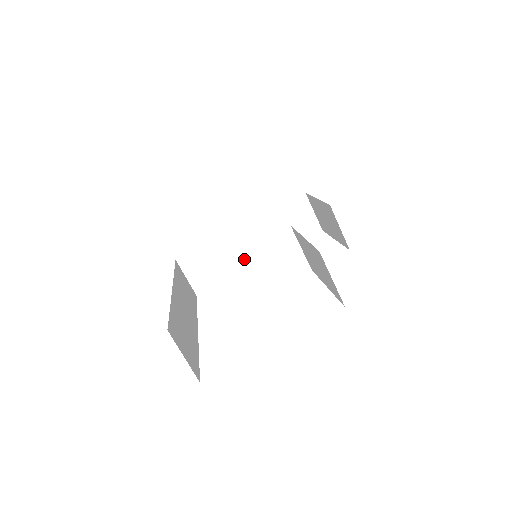
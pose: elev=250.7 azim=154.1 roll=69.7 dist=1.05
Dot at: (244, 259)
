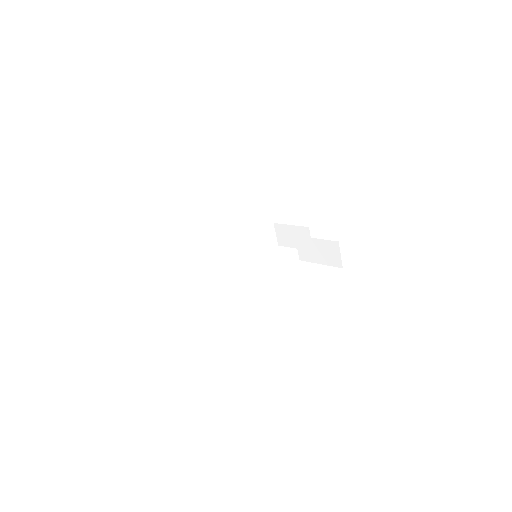
Dot at: (243, 259)
